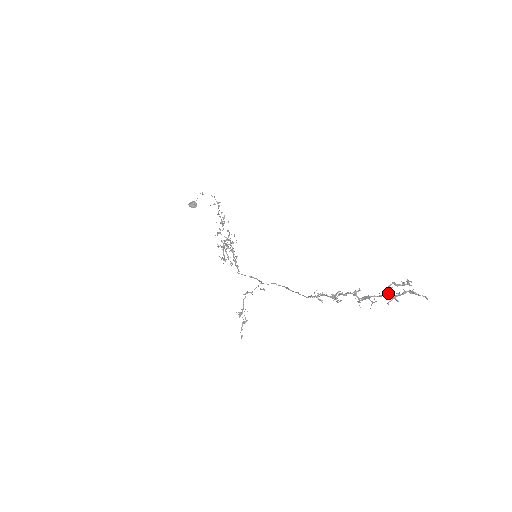
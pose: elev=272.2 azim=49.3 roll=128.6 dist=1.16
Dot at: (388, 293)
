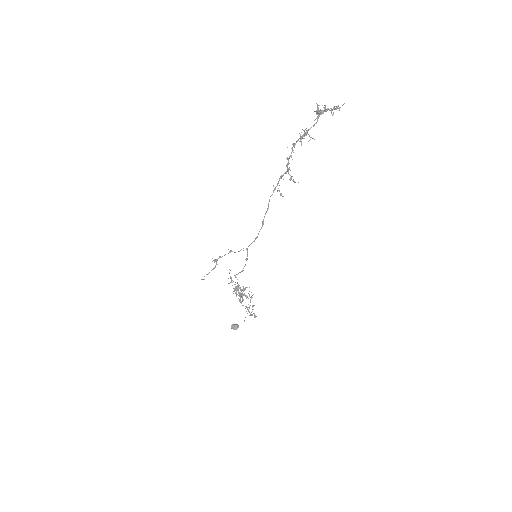
Dot at: (318, 111)
